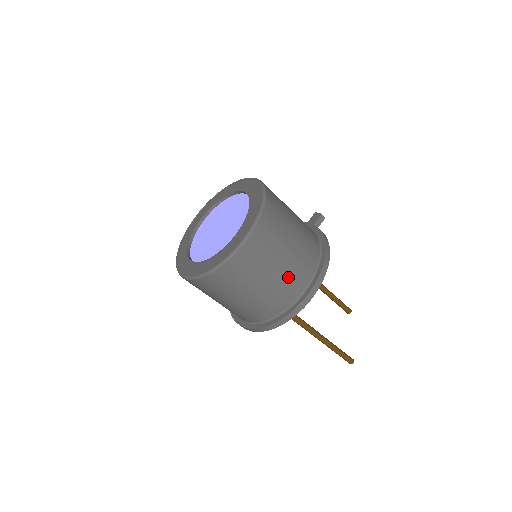
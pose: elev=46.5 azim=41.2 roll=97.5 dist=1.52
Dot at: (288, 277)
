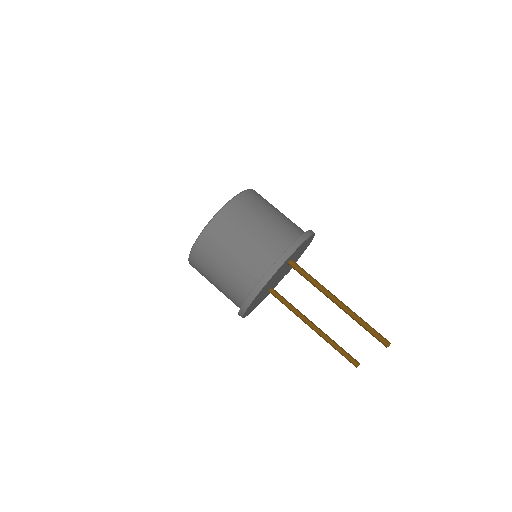
Dot at: (290, 220)
